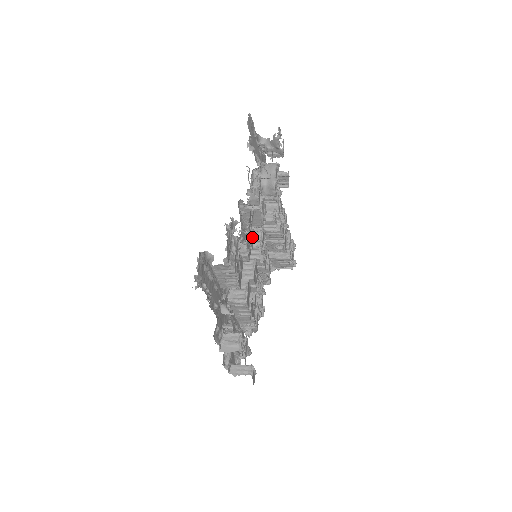
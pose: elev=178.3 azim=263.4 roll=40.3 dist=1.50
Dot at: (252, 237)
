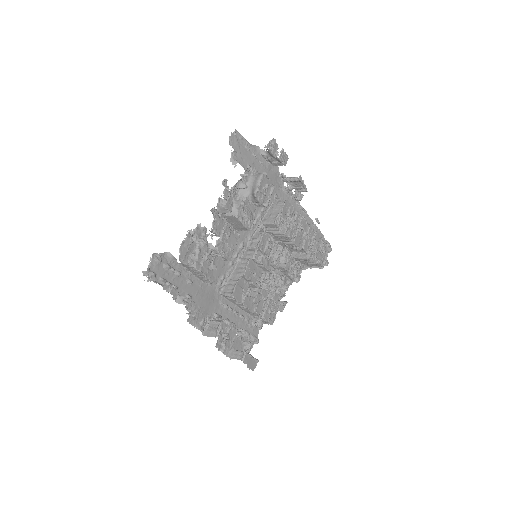
Dot at: (234, 240)
